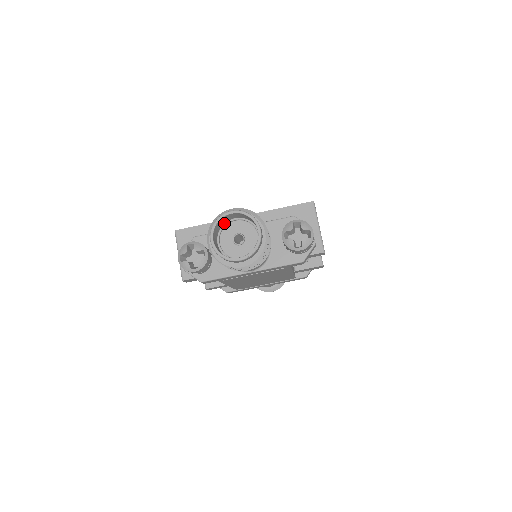
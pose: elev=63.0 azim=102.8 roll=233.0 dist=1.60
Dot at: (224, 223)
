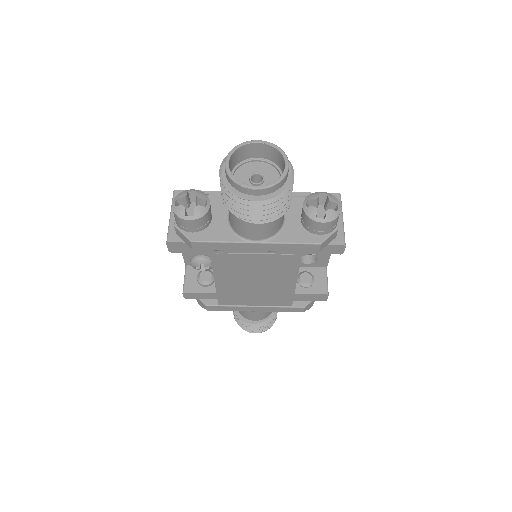
Dot at: (243, 160)
